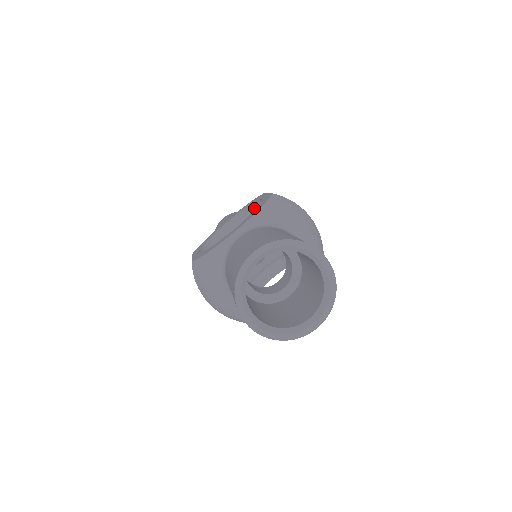
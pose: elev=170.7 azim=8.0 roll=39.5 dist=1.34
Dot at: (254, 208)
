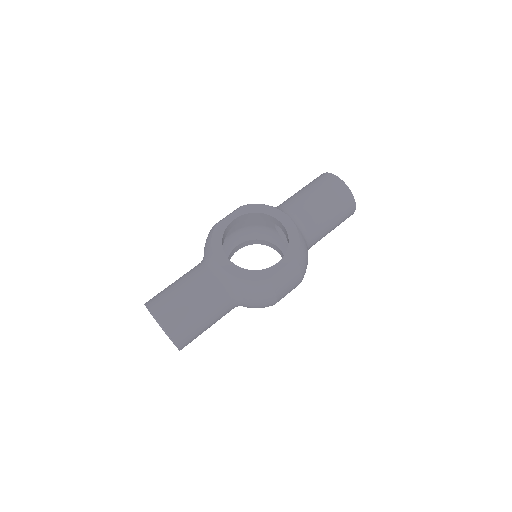
Dot at: (288, 247)
